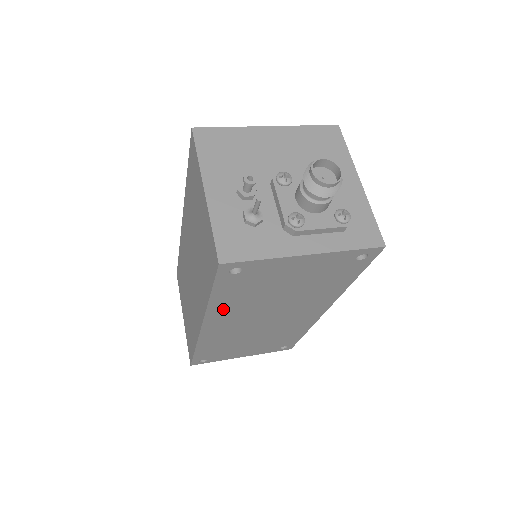
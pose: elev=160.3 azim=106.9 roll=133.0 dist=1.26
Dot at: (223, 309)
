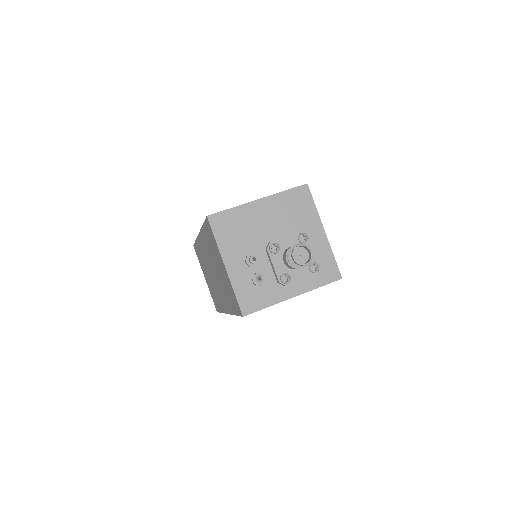
Dot at: occluded
